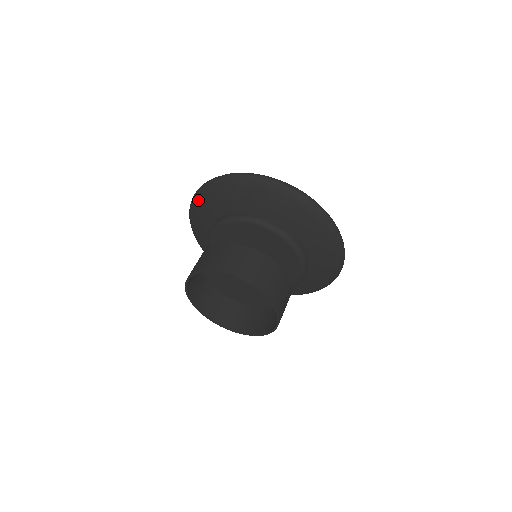
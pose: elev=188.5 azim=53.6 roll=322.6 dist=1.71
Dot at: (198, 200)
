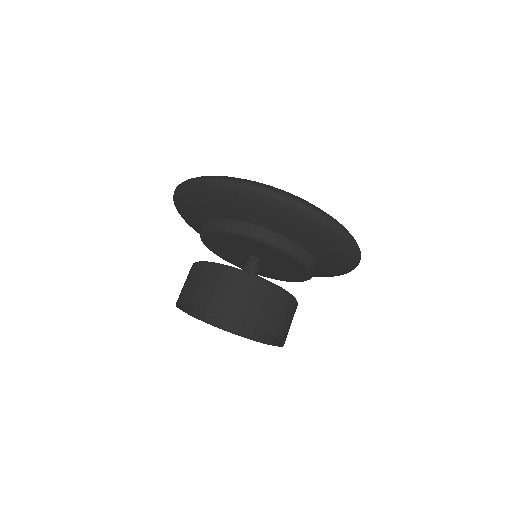
Dot at: occluded
